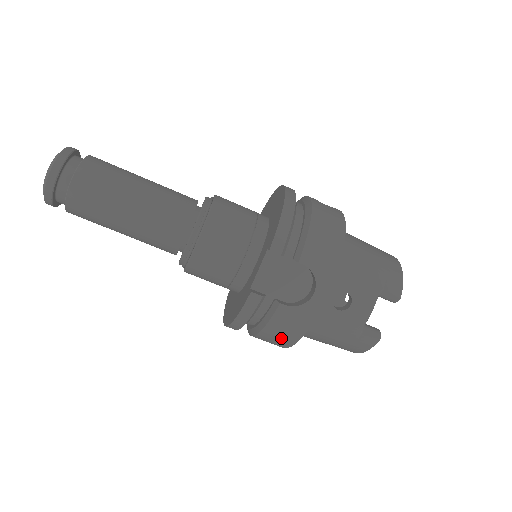
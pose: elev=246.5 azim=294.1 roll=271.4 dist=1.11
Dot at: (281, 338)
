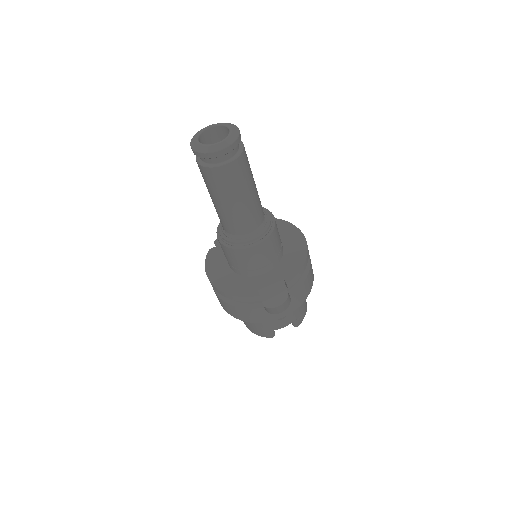
Dot at: (240, 315)
